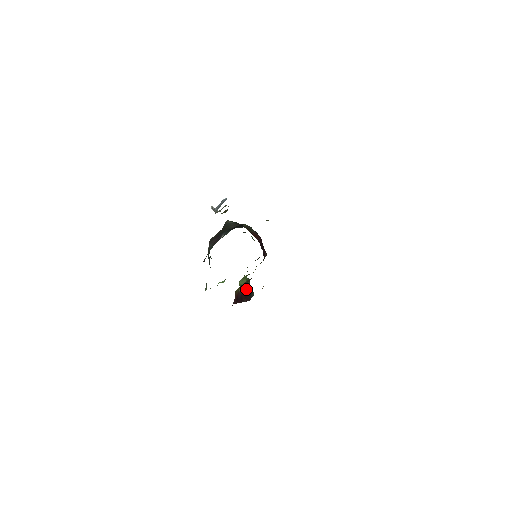
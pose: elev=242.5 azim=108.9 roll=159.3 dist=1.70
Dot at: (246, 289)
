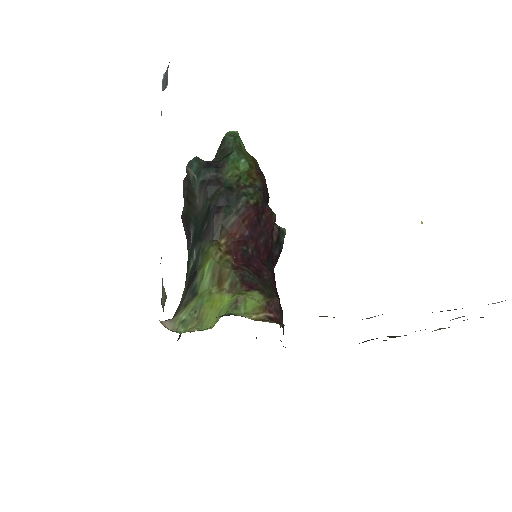
Dot at: occluded
